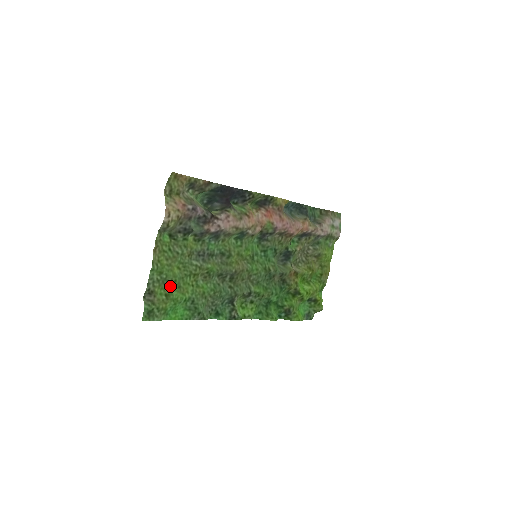
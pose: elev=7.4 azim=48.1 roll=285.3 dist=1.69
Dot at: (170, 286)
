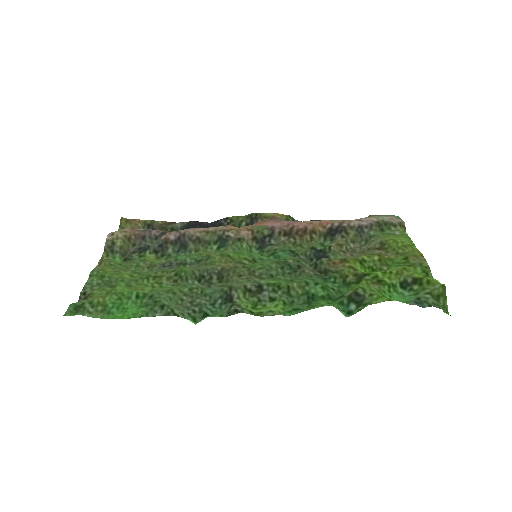
Dot at: (114, 285)
